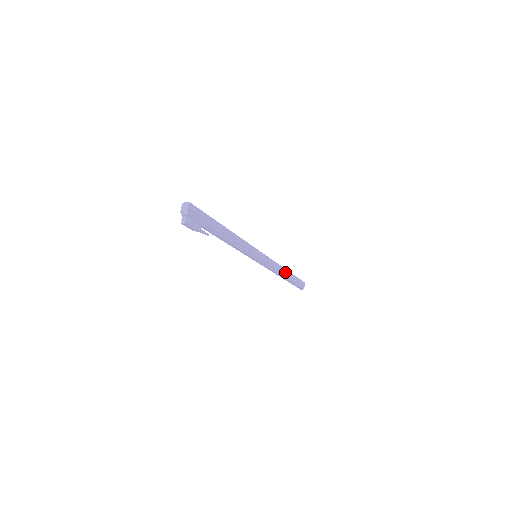
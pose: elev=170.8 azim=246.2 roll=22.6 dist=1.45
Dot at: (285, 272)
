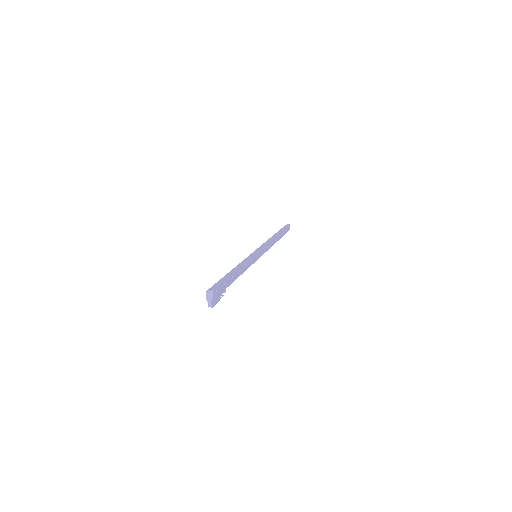
Dot at: (276, 238)
